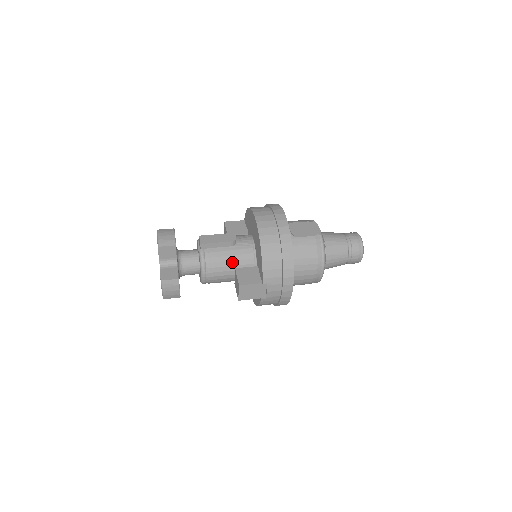
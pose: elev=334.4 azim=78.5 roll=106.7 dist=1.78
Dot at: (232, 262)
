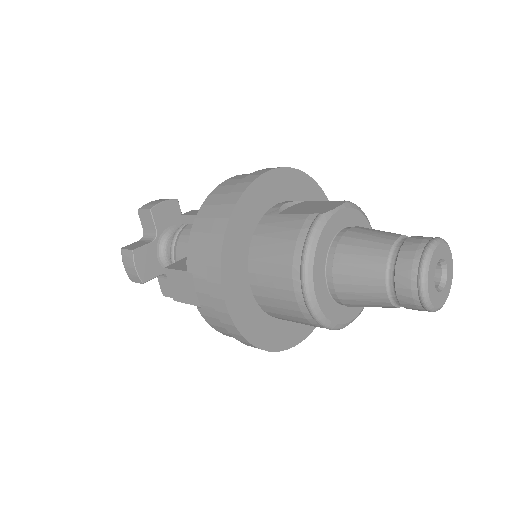
Dot at: occluded
